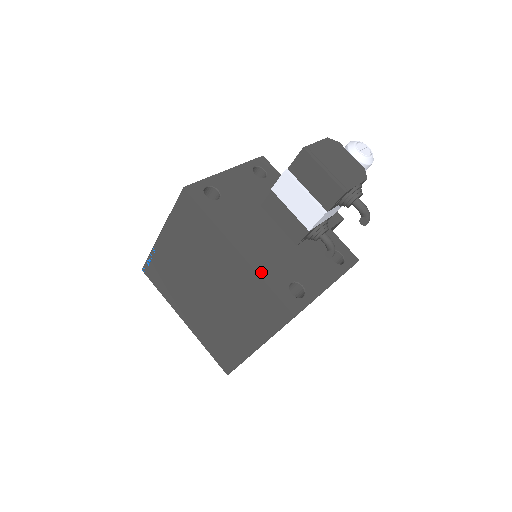
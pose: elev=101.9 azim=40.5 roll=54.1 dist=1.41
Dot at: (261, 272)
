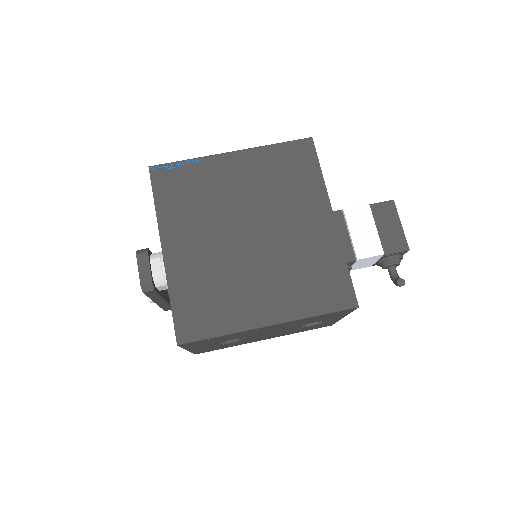
Dot at: (342, 250)
